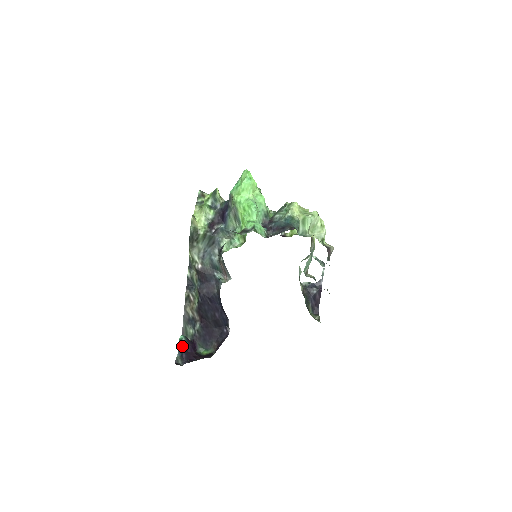
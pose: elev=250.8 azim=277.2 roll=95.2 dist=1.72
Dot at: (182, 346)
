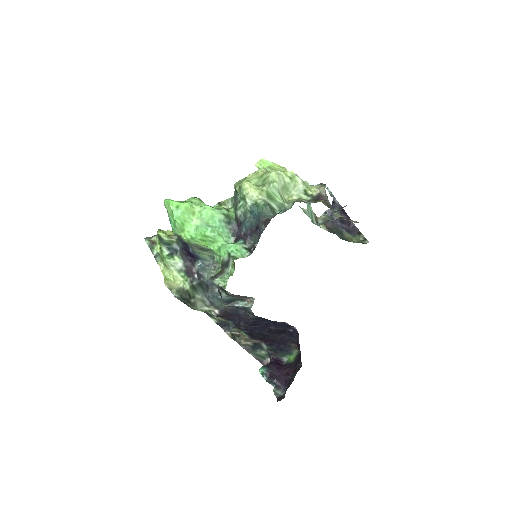
Dot at: (269, 378)
